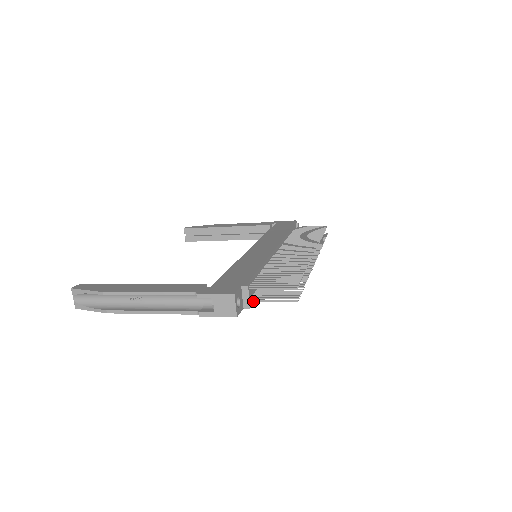
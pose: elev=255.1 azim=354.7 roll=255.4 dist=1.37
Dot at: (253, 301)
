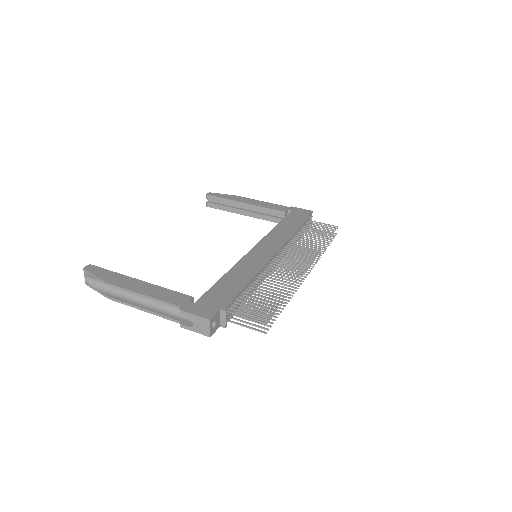
Dot at: occluded
